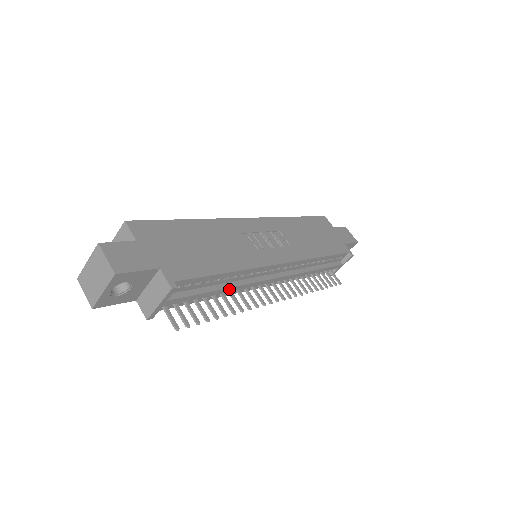
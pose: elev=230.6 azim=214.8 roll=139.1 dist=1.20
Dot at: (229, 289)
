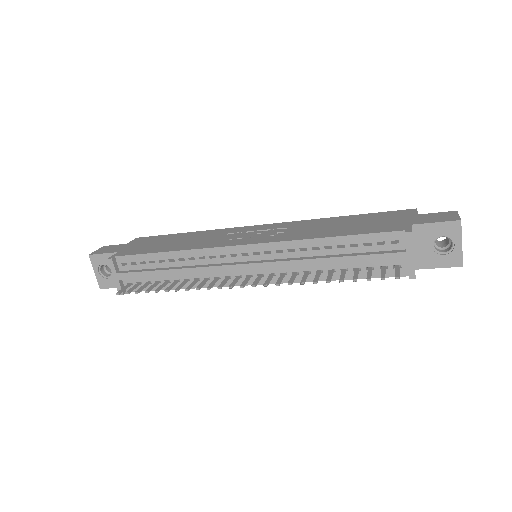
Dot at: (180, 271)
